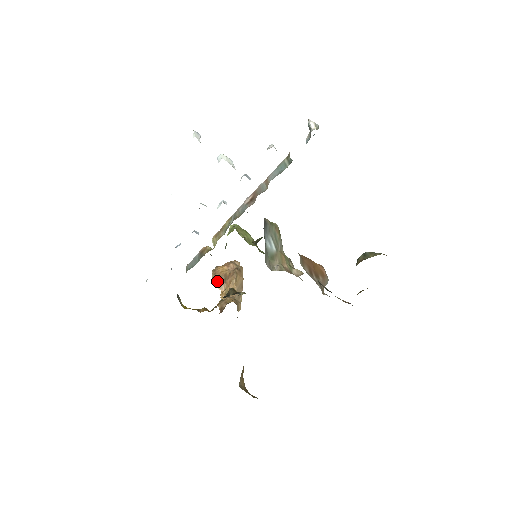
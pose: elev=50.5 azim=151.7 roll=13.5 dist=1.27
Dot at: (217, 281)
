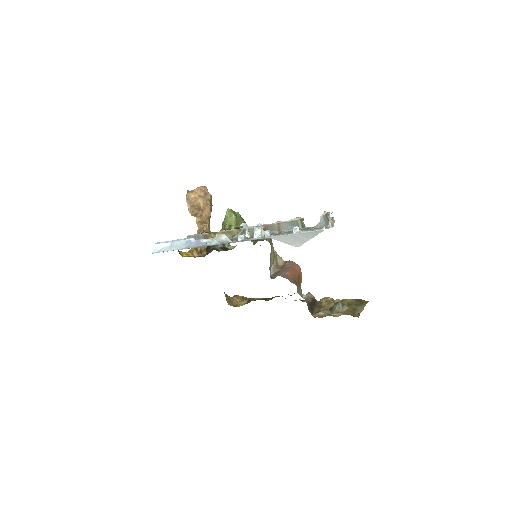
Dot at: (193, 211)
